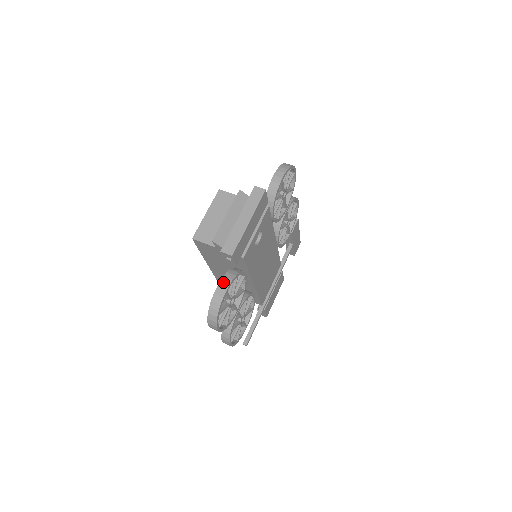
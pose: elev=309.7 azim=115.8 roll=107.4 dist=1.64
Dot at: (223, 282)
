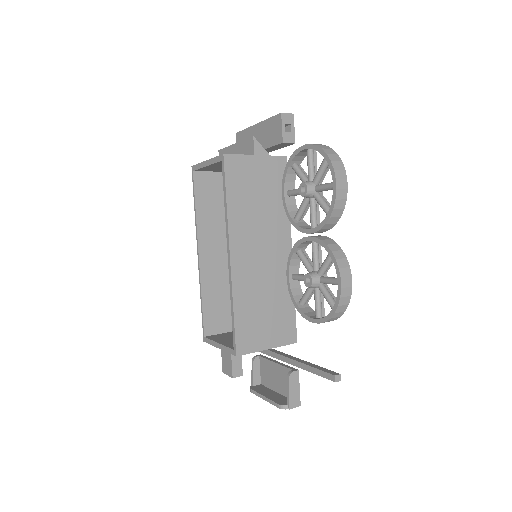
Dot at: (302, 147)
